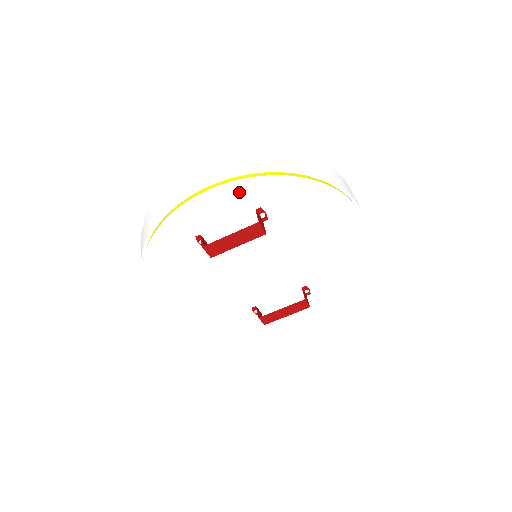
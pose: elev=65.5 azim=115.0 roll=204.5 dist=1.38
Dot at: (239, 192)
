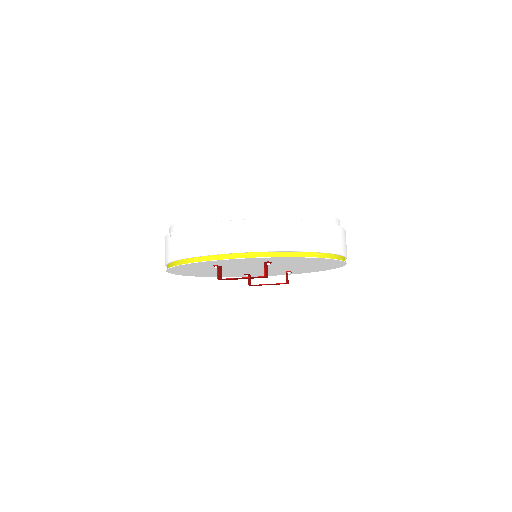
Dot at: (254, 259)
